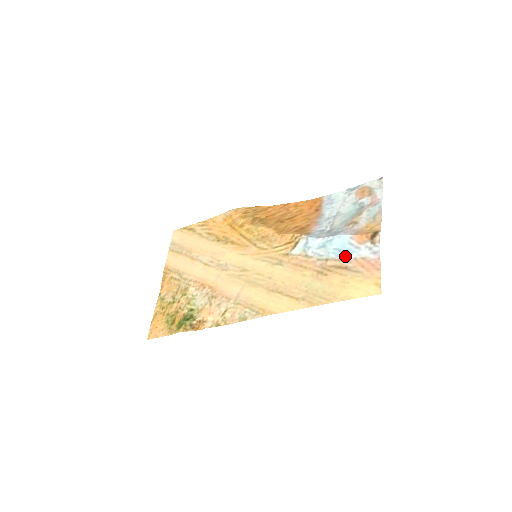
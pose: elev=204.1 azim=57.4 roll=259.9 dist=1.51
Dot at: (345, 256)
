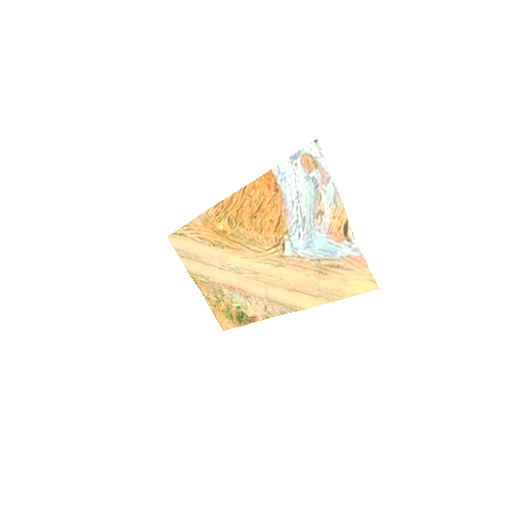
Dot at: (332, 256)
